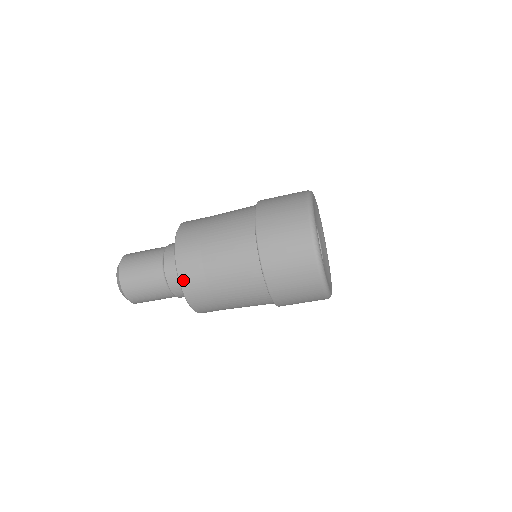
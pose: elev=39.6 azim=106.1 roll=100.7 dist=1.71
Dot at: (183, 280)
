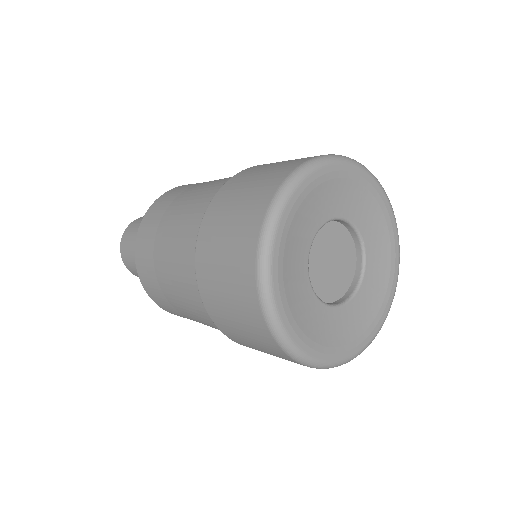
Dot at: (141, 276)
